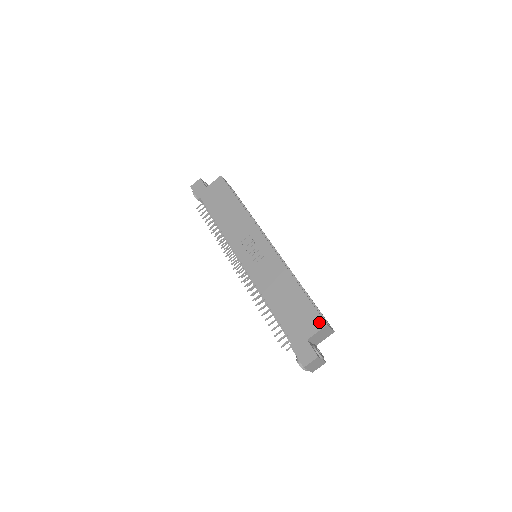
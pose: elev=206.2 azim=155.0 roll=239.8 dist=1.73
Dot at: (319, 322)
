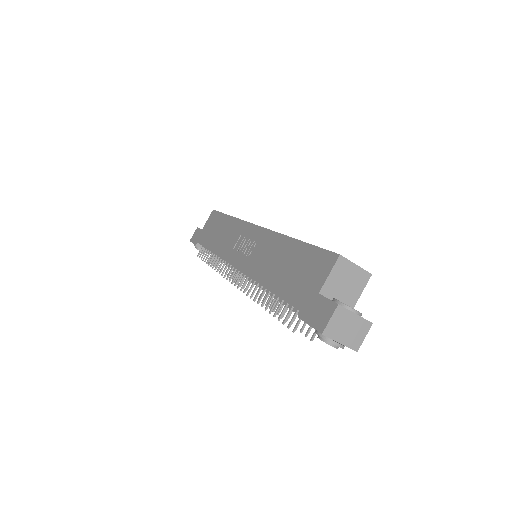
Dot at: (328, 260)
